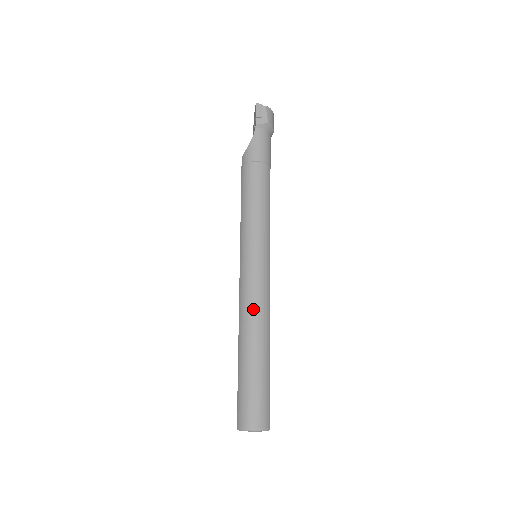
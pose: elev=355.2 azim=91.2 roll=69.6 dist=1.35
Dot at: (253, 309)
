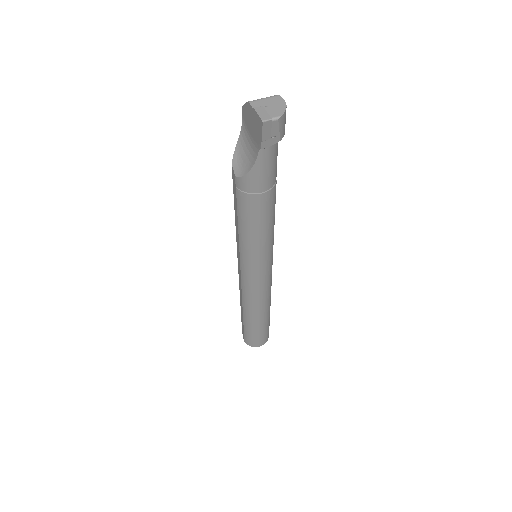
Dot at: (258, 302)
